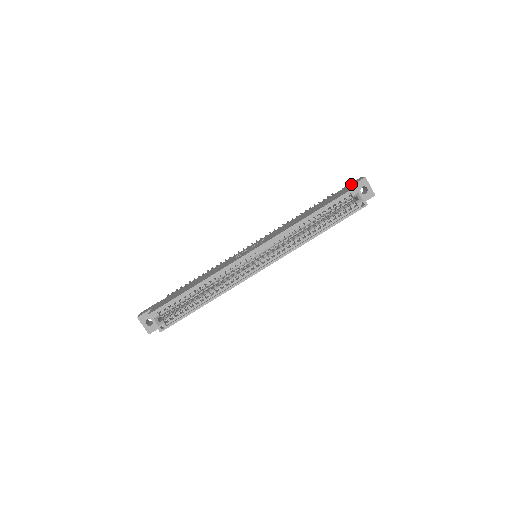
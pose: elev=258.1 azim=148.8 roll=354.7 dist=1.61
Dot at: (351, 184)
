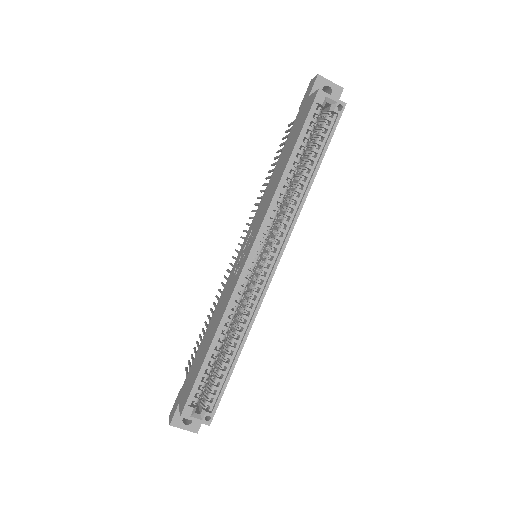
Dot at: (306, 95)
